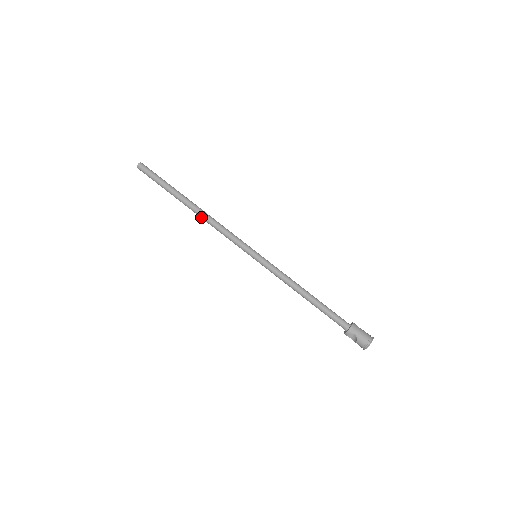
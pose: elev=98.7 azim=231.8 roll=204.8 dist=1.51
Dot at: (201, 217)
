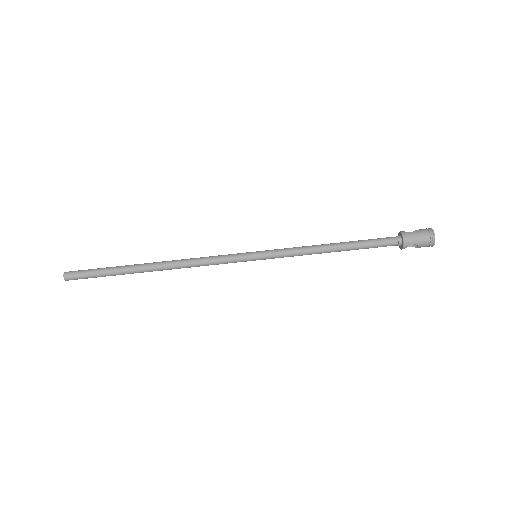
Dot at: (171, 269)
